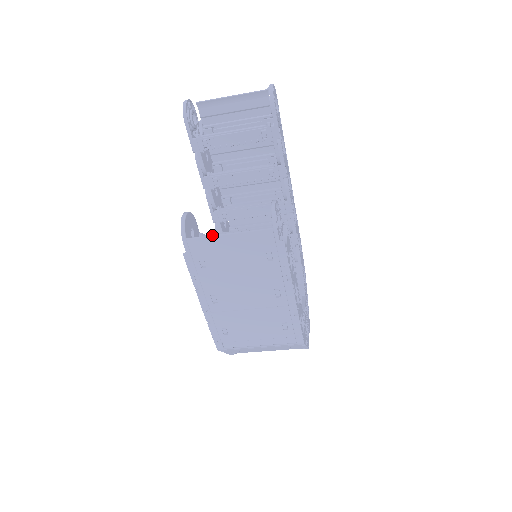
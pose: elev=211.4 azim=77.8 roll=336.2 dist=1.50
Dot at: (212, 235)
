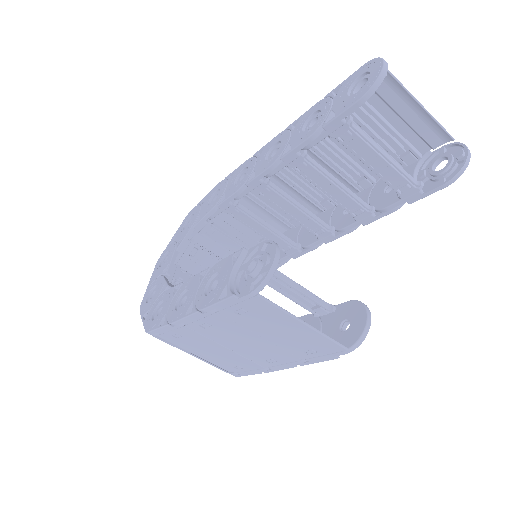
Dot at: (288, 312)
